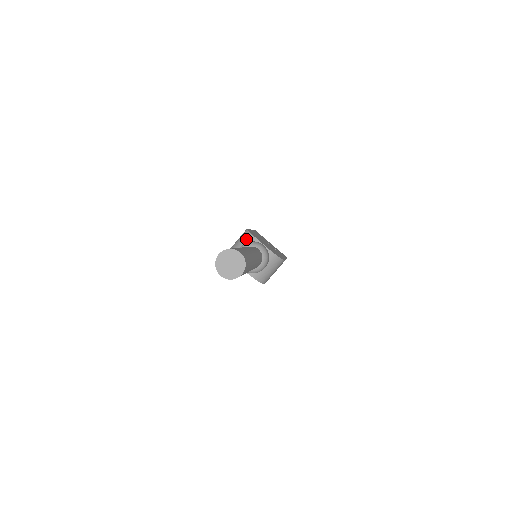
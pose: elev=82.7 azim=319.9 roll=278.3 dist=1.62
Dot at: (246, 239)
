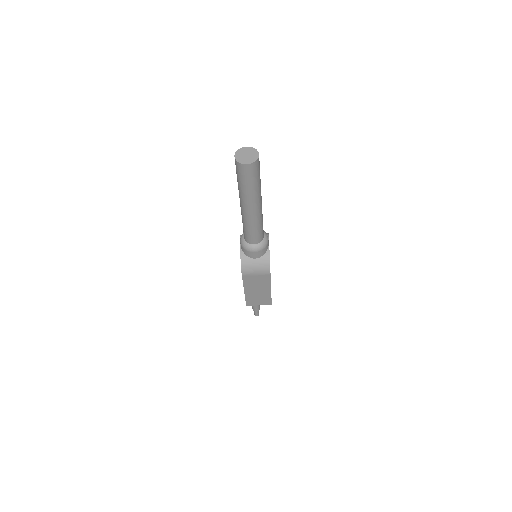
Dot at: occluded
